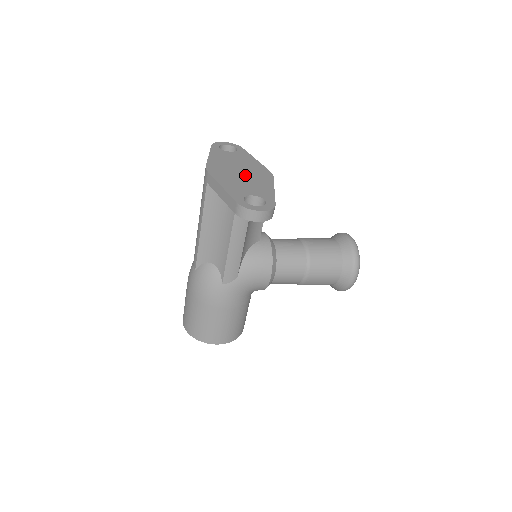
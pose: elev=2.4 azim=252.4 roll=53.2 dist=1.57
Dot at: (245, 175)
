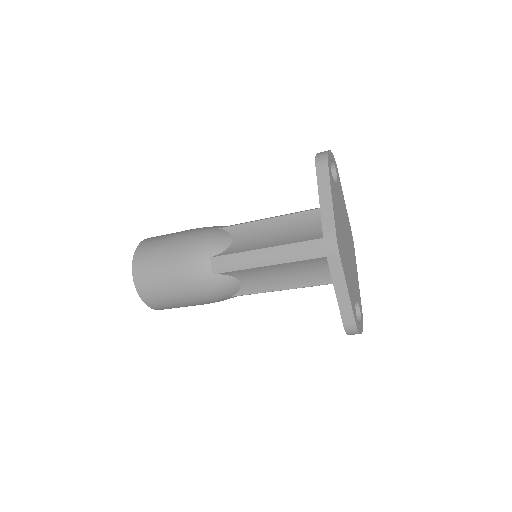
Dot at: (349, 252)
